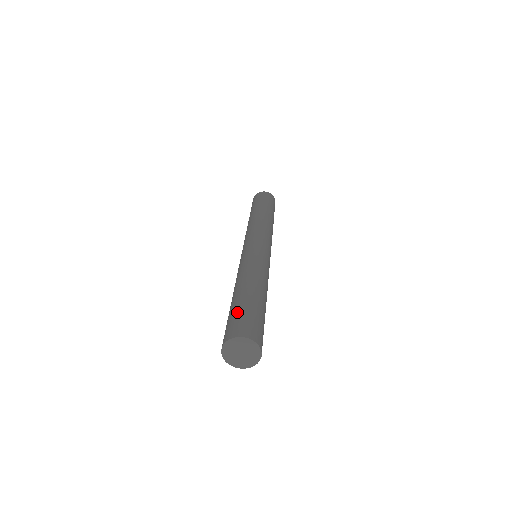
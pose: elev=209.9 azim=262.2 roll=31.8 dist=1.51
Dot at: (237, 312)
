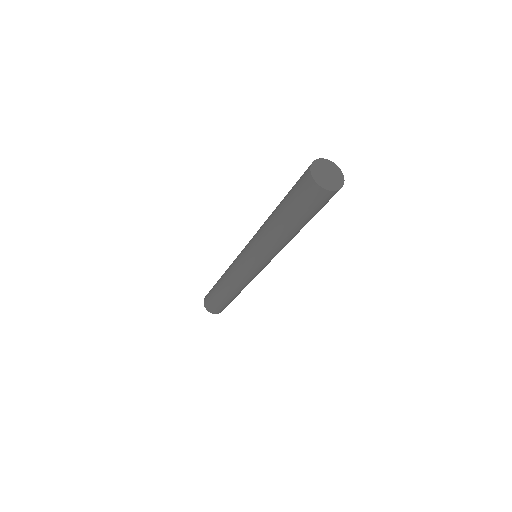
Dot at: occluded
